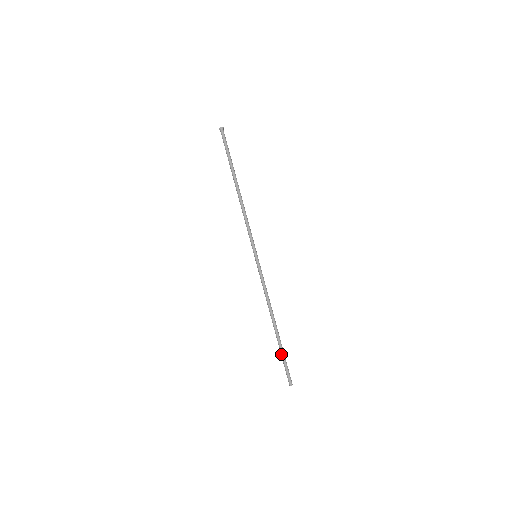
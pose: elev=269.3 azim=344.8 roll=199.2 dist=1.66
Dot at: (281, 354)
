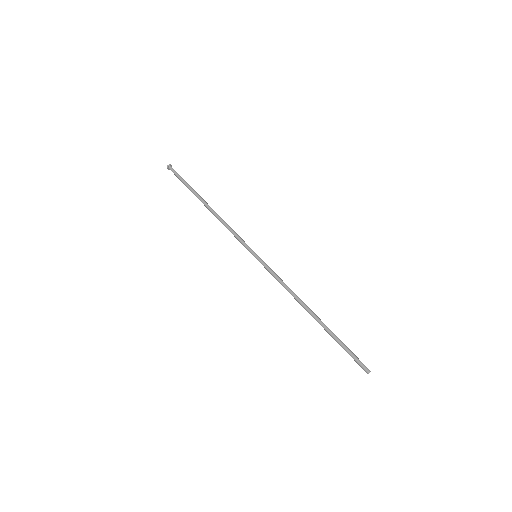
Dot at: (337, 341)
